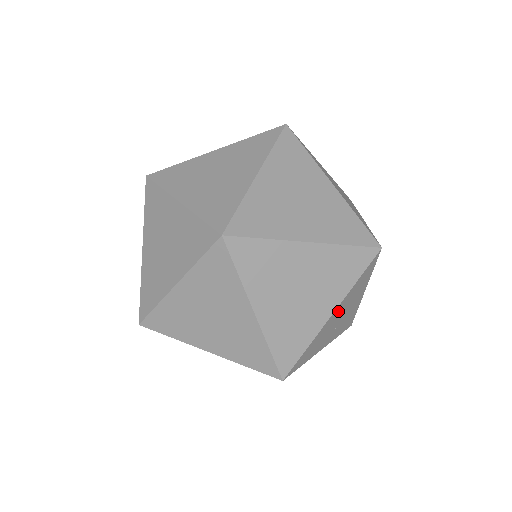
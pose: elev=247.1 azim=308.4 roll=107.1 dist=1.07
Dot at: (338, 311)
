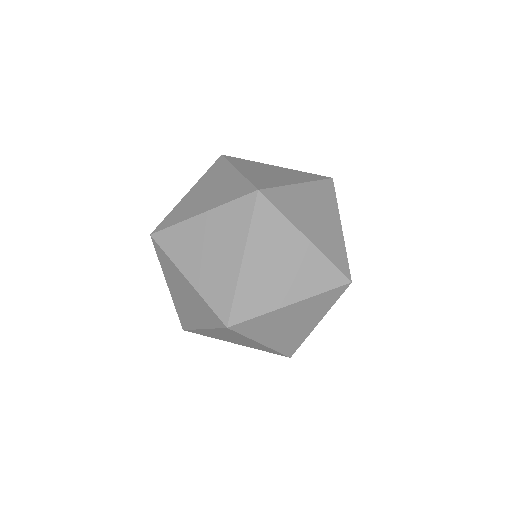
Dot at: occluded
